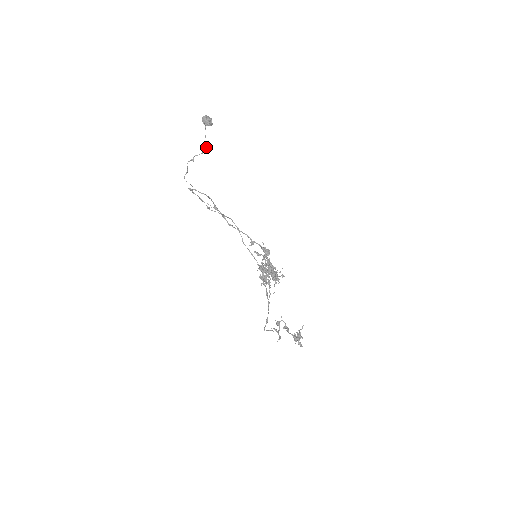
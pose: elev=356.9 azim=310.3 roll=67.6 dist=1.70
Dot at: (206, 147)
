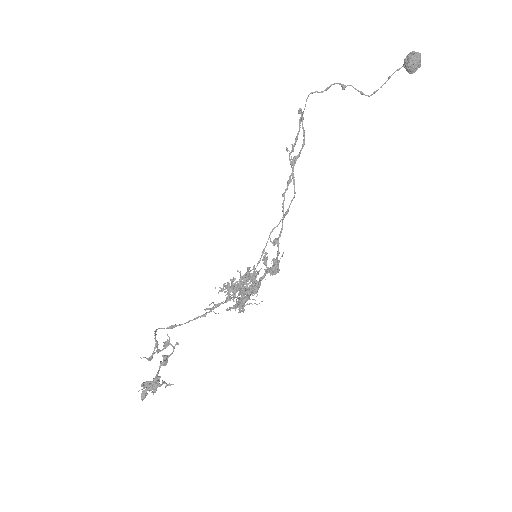
Dot at: (375, 92)
